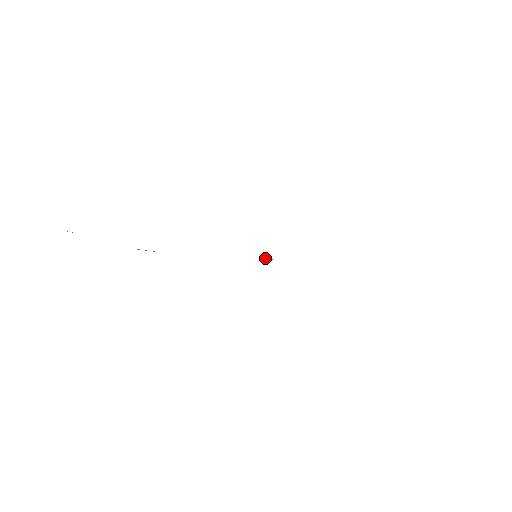
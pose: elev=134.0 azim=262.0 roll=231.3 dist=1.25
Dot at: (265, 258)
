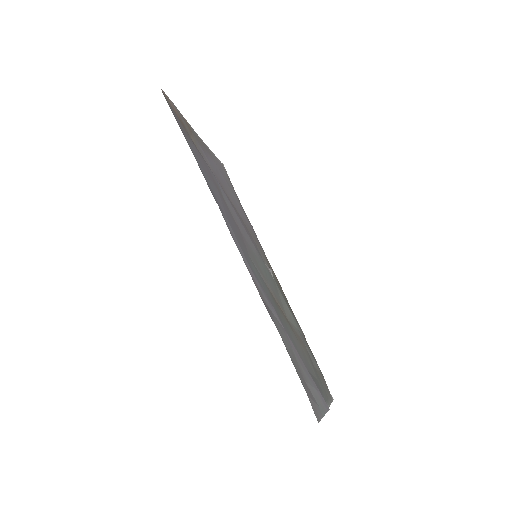
Dot at: (268, 268)
